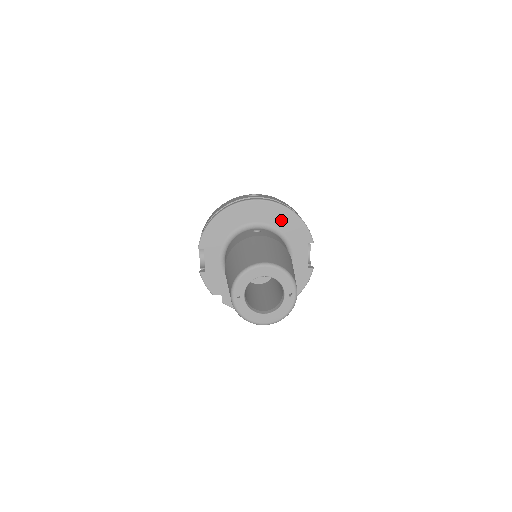
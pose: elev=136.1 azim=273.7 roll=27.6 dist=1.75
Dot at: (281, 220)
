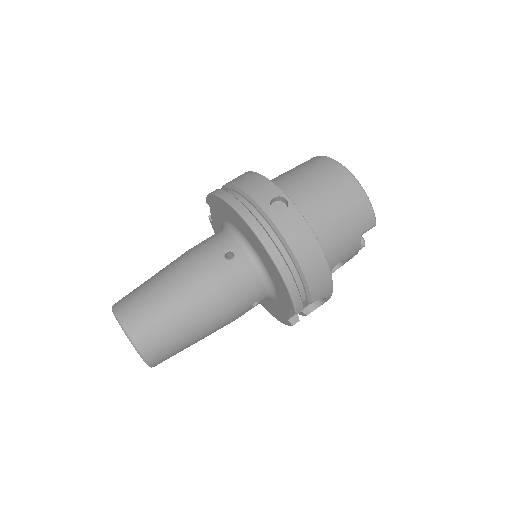
Dot at: (269, 266)
